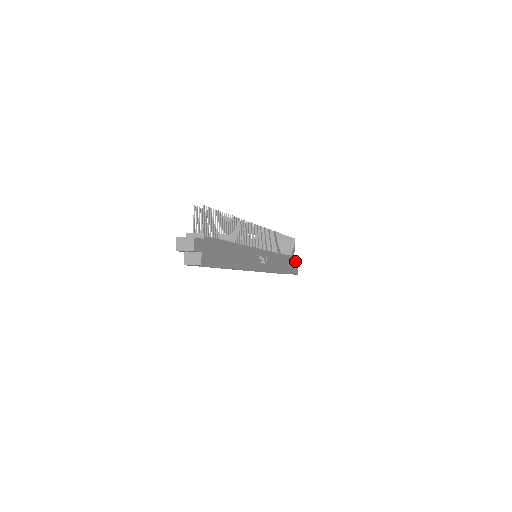
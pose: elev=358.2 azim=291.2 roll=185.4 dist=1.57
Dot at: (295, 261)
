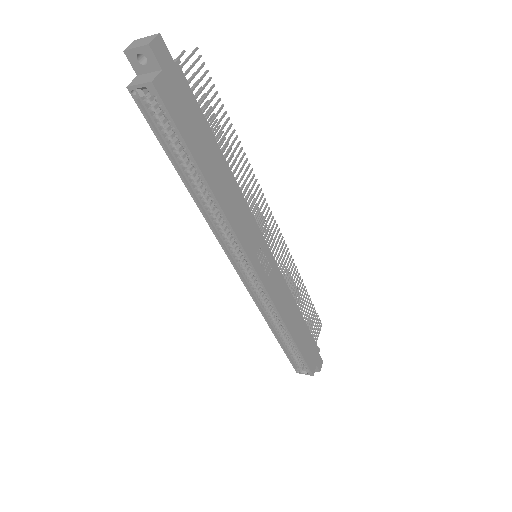
Dot at: (315, 351)
